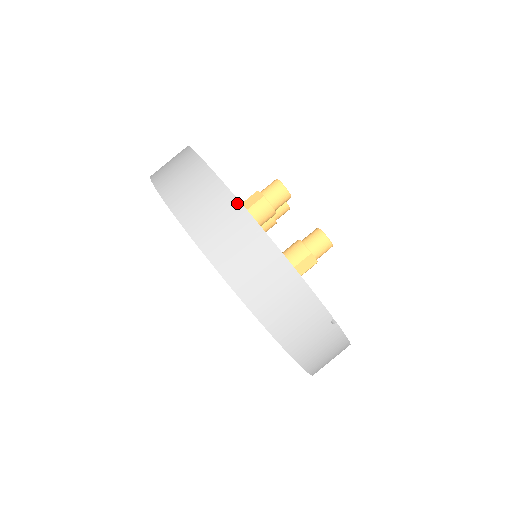
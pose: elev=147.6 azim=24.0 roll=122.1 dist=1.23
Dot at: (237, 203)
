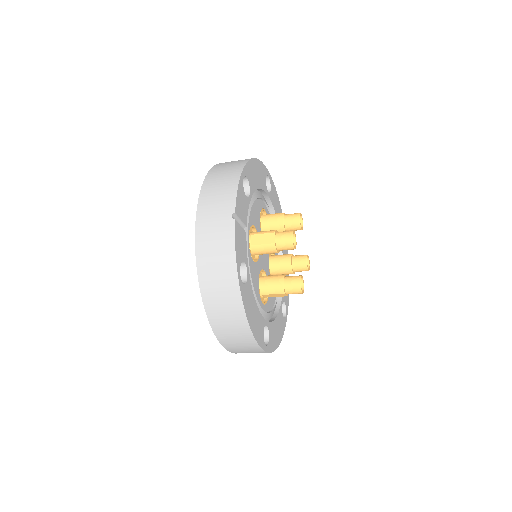
Dot at: occluded
